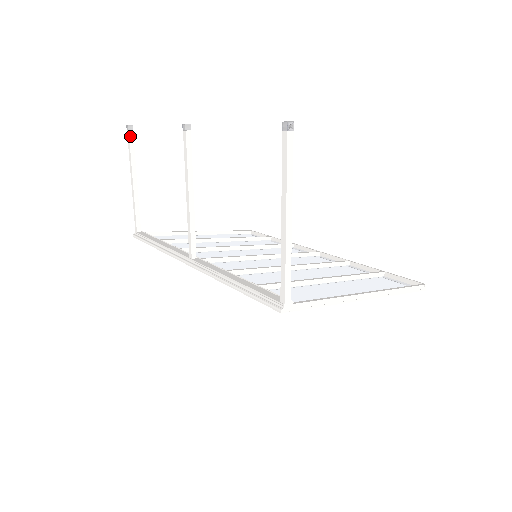
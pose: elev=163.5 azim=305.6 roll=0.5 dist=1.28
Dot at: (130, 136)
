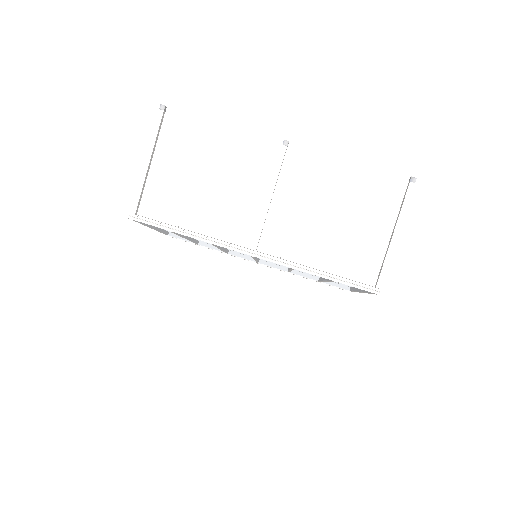
Dot at: (162, 116)
